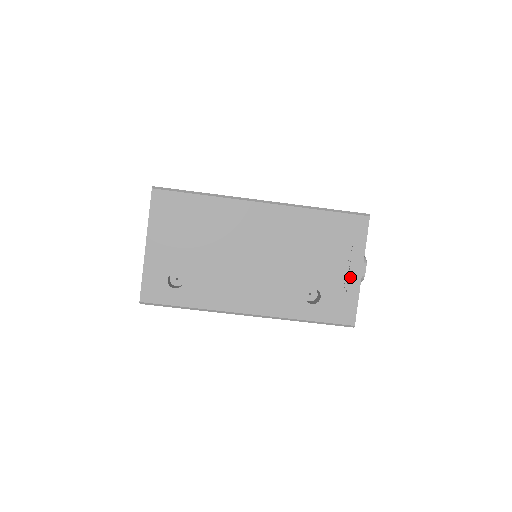
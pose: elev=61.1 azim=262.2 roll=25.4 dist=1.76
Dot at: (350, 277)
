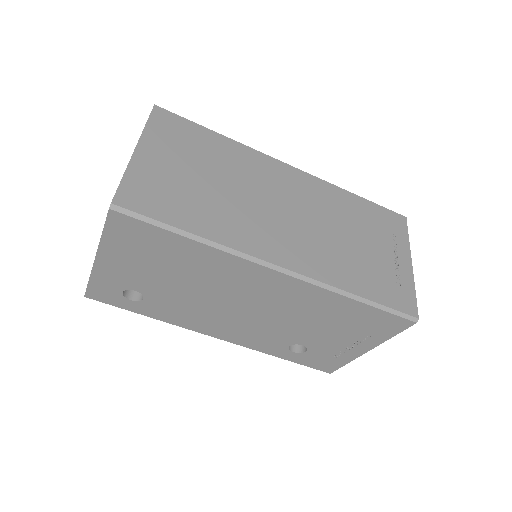
Dot at: (351, 350)
